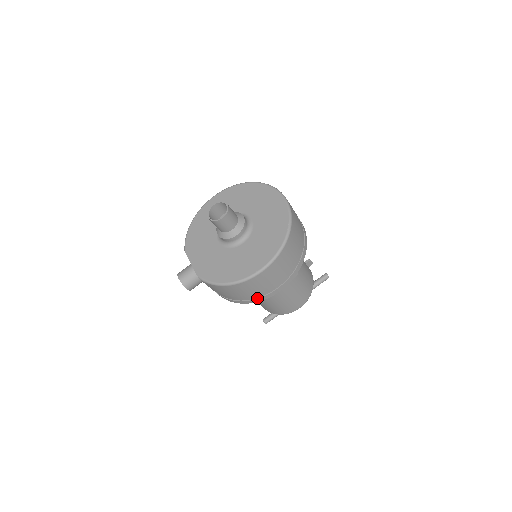
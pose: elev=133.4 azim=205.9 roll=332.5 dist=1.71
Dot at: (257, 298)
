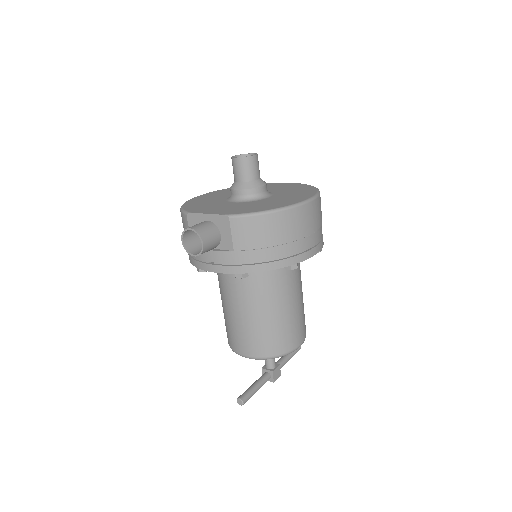
Dot at: (295, 255)
